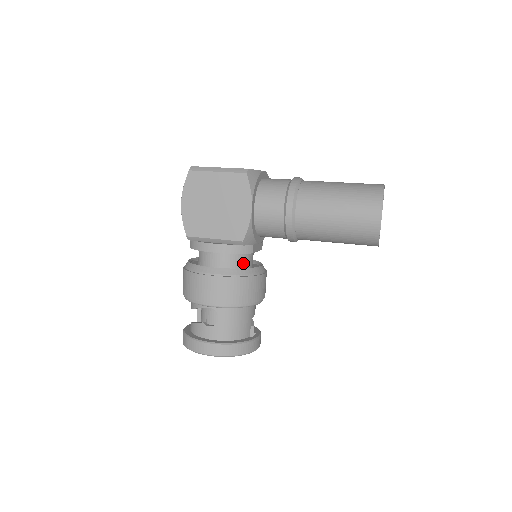
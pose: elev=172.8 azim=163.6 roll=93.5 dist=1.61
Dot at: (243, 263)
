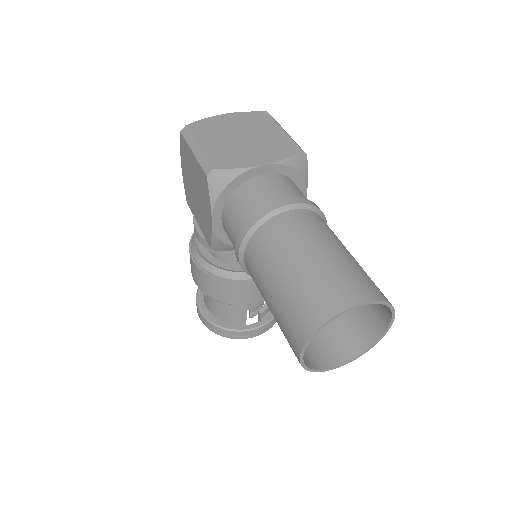
Dot at: (234, 259)
